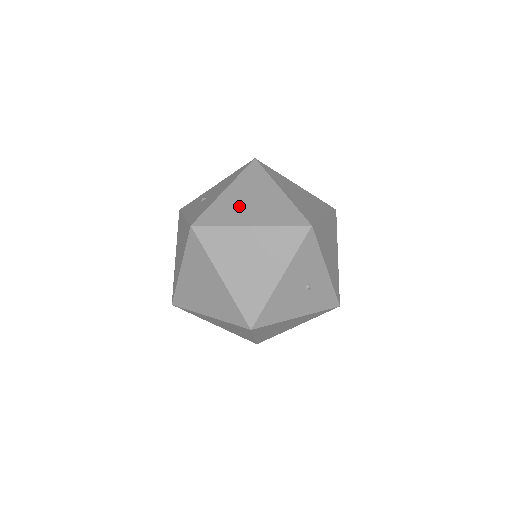
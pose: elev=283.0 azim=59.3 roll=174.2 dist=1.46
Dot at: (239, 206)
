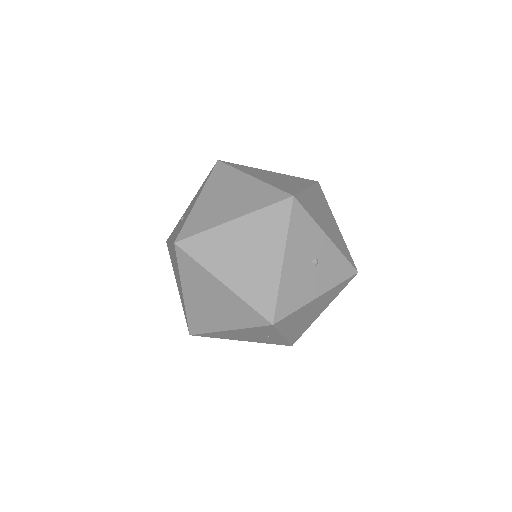
Dot at: (216, 207)
